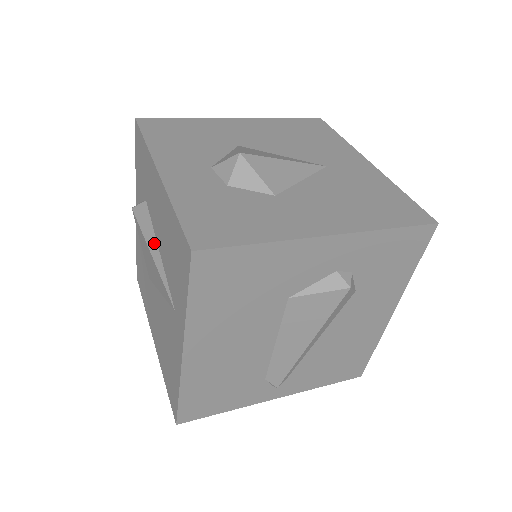
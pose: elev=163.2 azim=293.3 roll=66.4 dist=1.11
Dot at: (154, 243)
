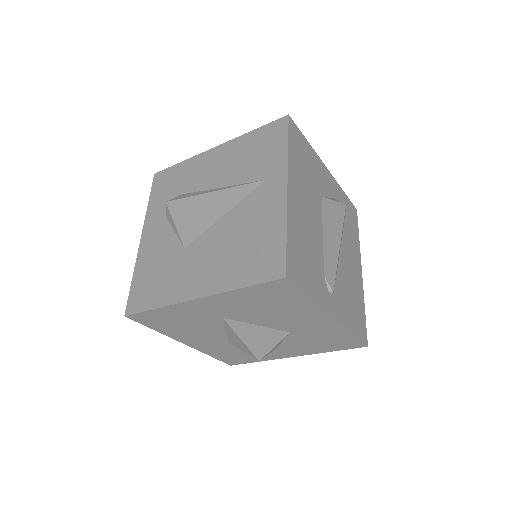
Dot at: (210, 190)
